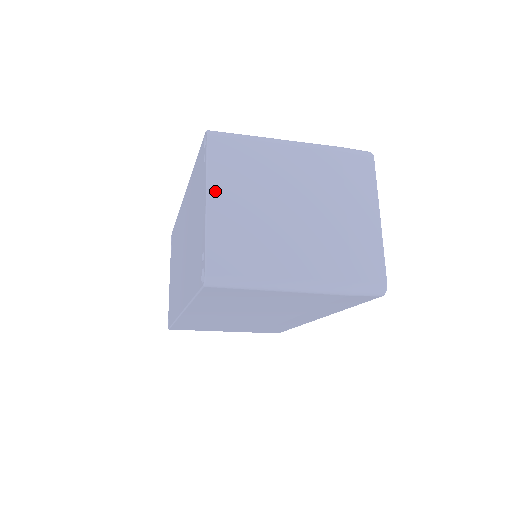
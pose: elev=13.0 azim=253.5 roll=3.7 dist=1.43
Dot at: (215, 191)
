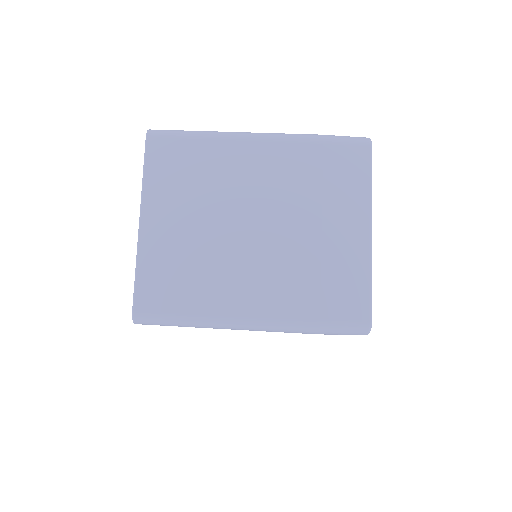
Dot at: (151, 208)
